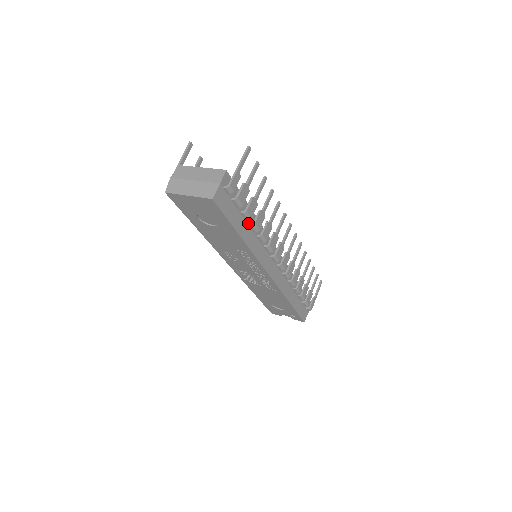
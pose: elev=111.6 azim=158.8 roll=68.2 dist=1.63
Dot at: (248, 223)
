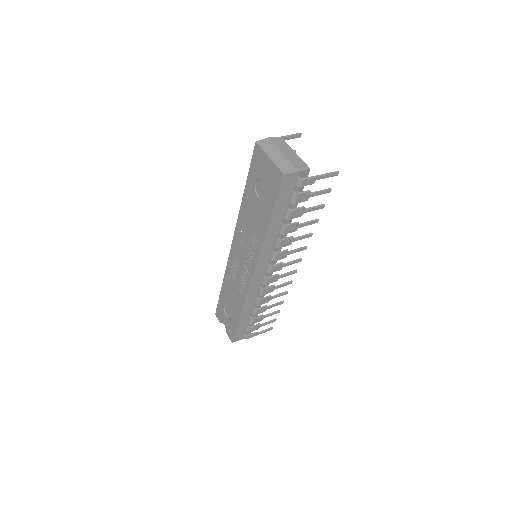
Dot at: (282, 221)
